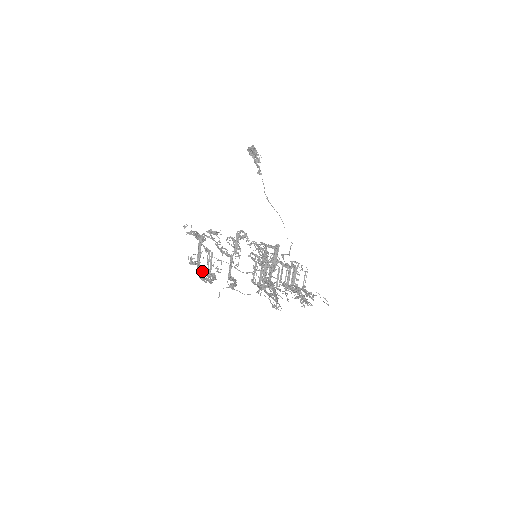
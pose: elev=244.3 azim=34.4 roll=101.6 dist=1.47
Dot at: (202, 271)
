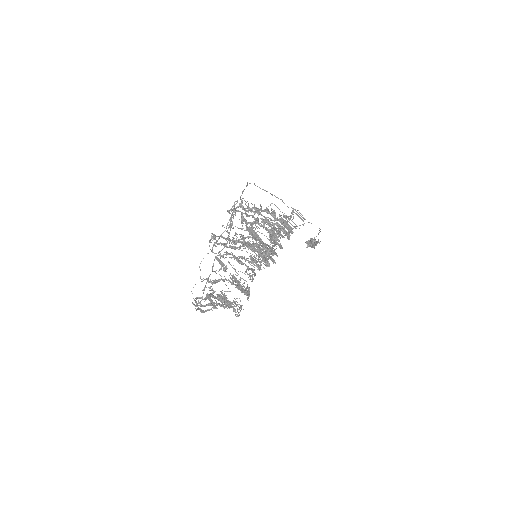
Dot at: (196, 302)
